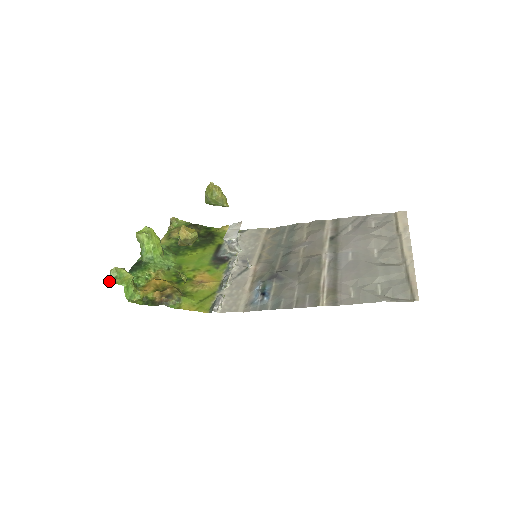
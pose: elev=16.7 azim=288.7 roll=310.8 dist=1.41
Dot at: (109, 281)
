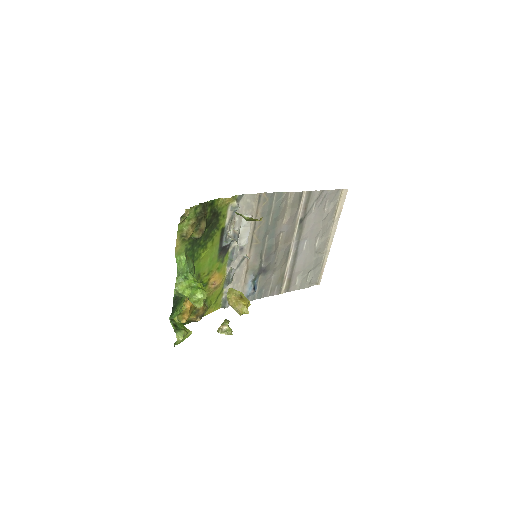
Dot at: occluded
